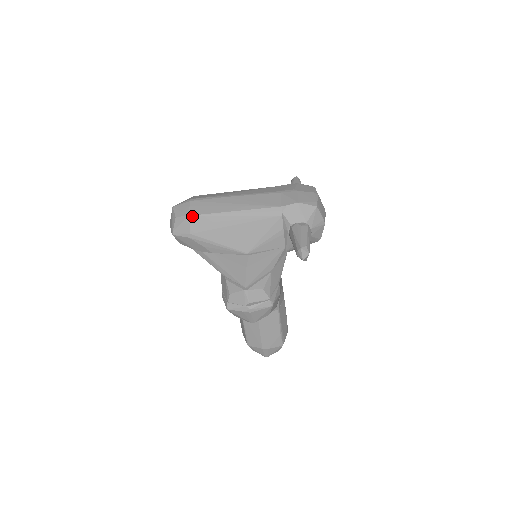
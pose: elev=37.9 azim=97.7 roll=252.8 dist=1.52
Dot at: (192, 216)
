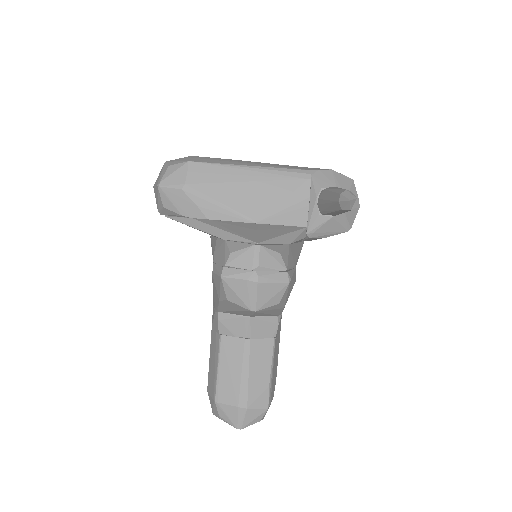
Dot at: (193, 162)
